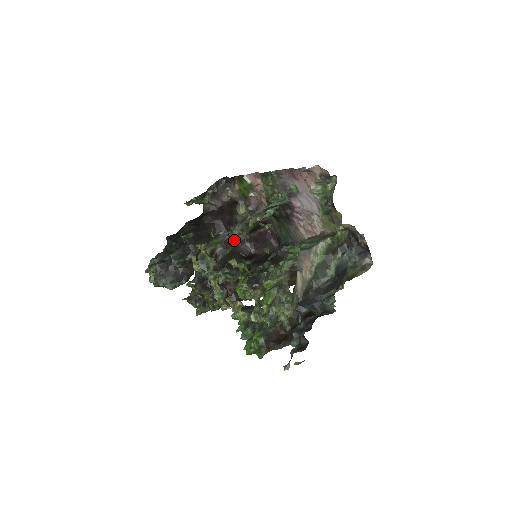
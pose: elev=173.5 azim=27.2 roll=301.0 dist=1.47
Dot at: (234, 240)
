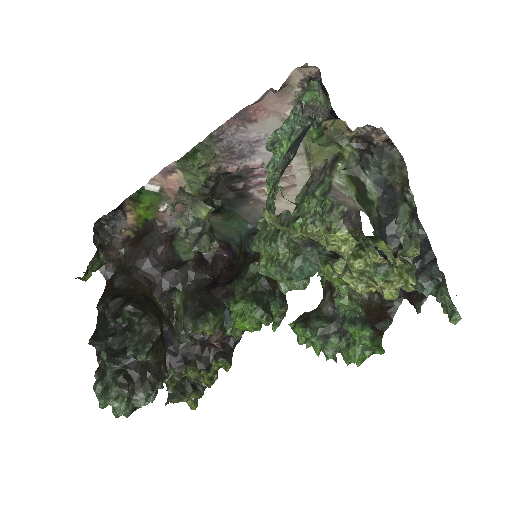
Dot at: (176, 280)
